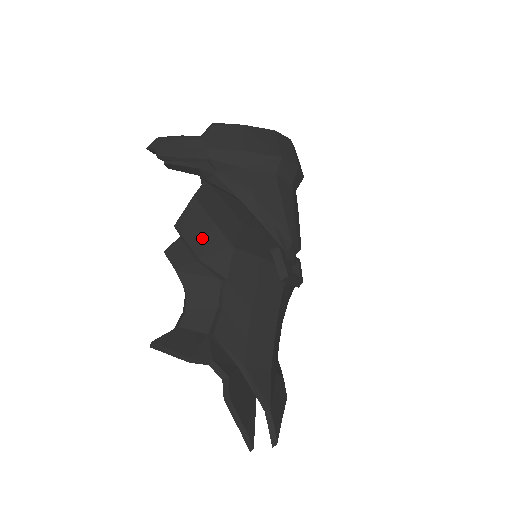
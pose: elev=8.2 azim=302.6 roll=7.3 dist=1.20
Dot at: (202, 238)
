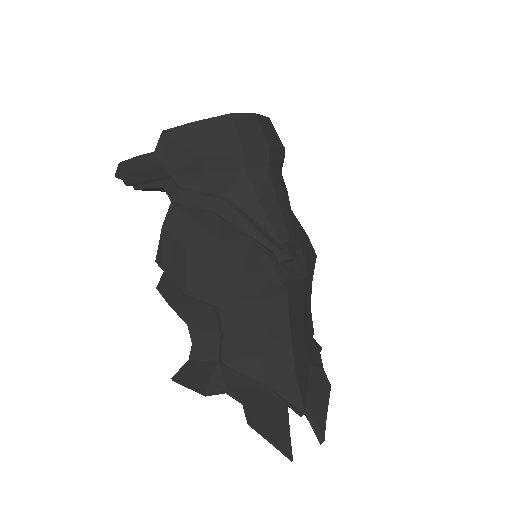
Dot at: (181, 271)
